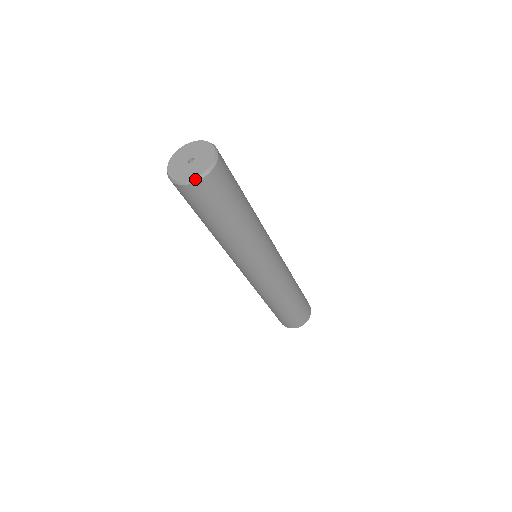
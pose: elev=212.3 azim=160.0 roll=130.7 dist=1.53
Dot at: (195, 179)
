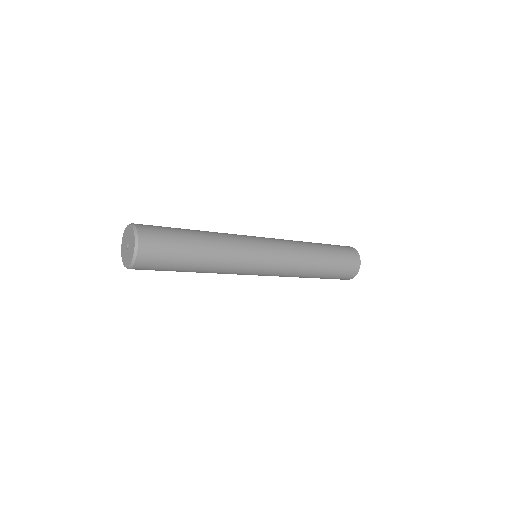
Dot at: (133, 260)
